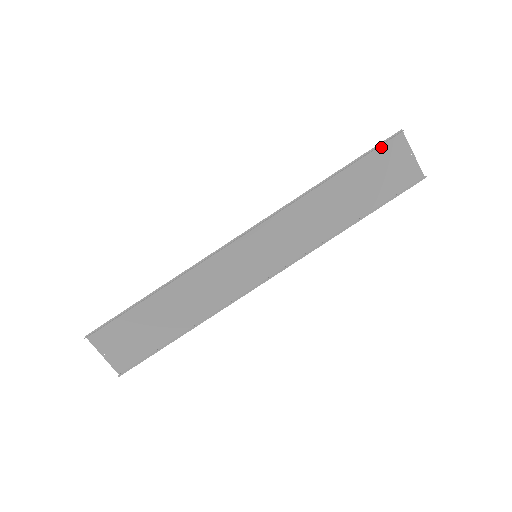
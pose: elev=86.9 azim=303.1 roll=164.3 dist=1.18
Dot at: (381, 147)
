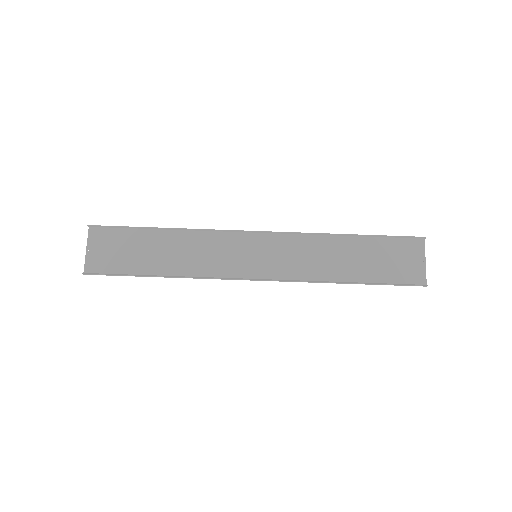
Dot at: (401, 240)
